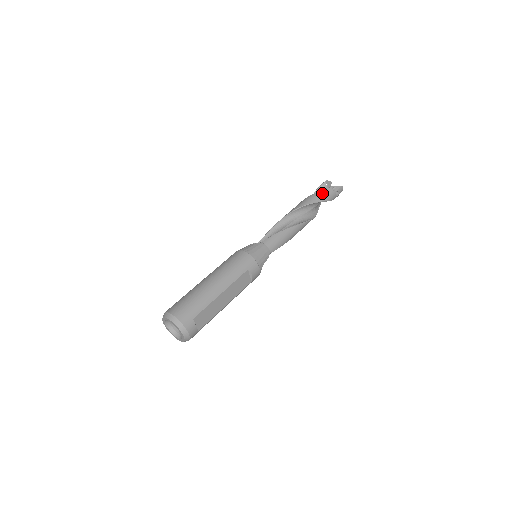
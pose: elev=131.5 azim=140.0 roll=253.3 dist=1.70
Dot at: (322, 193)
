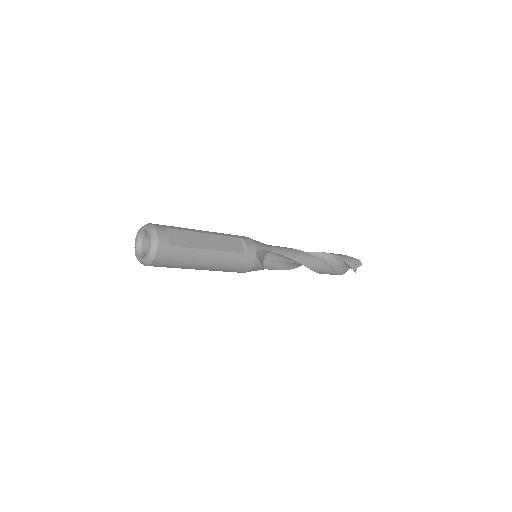
Dot at: occluded
